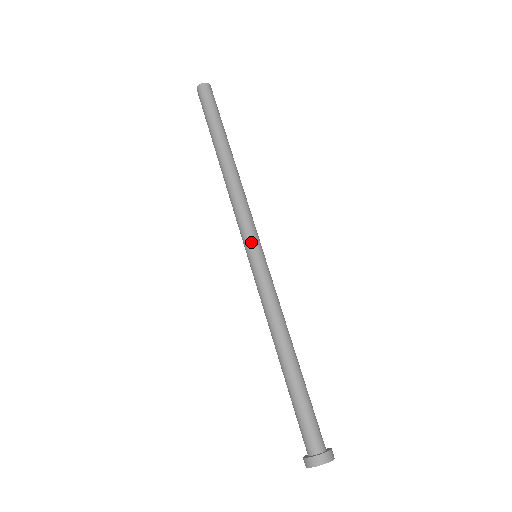
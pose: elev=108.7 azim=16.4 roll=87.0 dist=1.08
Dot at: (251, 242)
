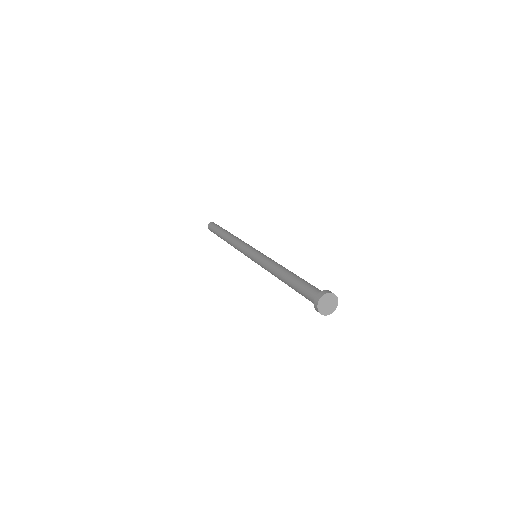
Dot at: occluded
